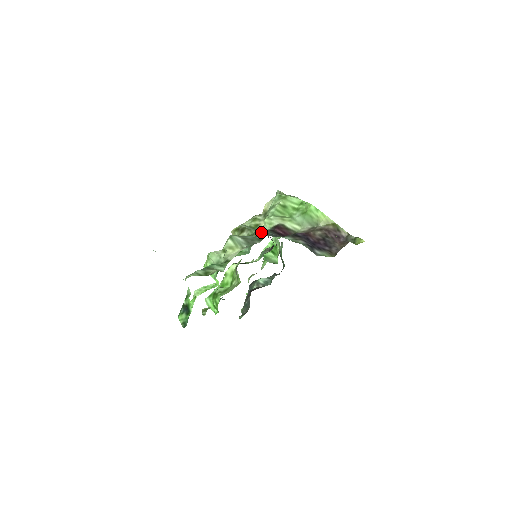
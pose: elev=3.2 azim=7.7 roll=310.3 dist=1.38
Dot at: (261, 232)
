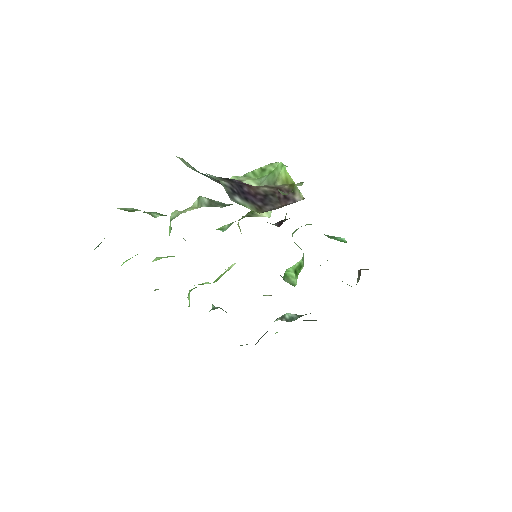
Dot at: (197, 171)
